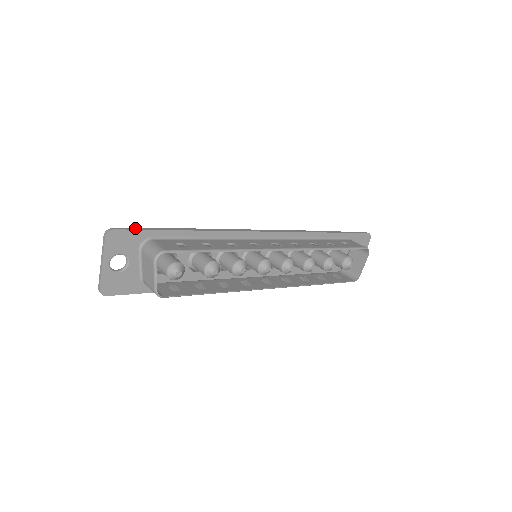
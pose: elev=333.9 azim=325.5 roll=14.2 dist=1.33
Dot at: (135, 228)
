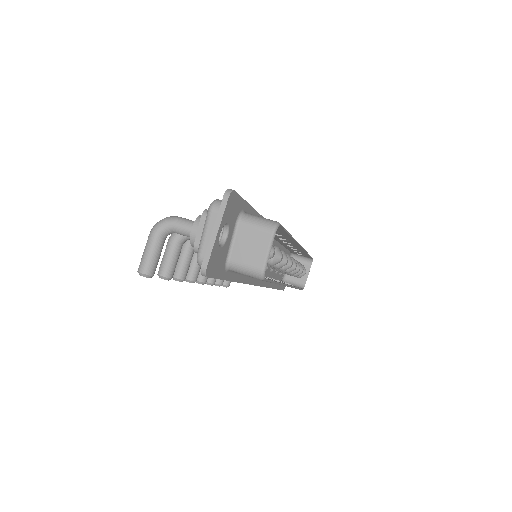
Dot at: occluded
